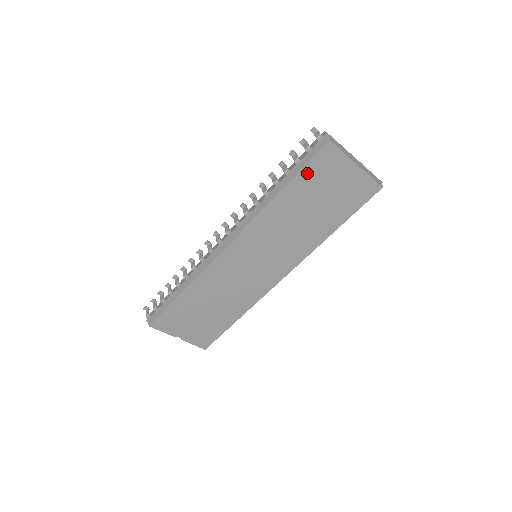
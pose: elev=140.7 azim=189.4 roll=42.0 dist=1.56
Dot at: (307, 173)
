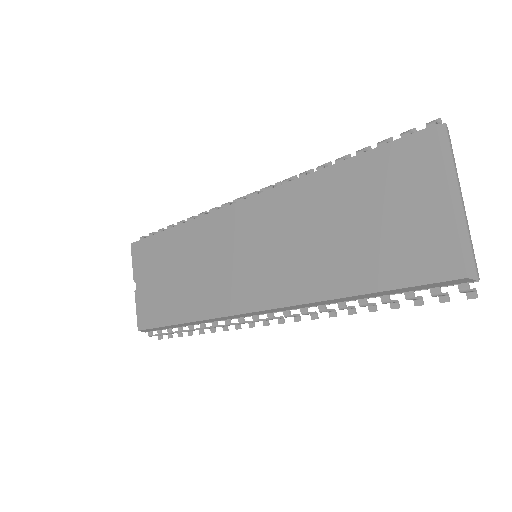
Dot at: (376, 160)
